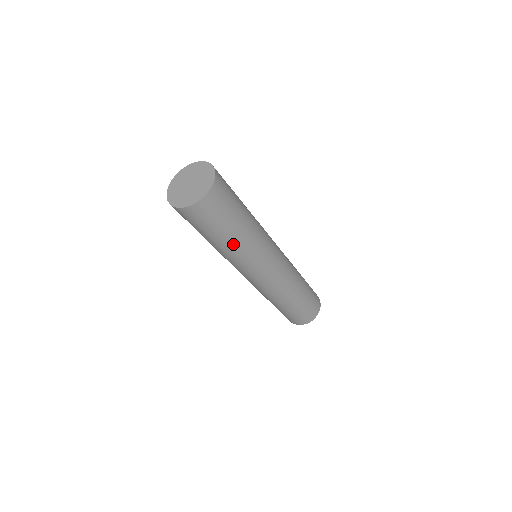
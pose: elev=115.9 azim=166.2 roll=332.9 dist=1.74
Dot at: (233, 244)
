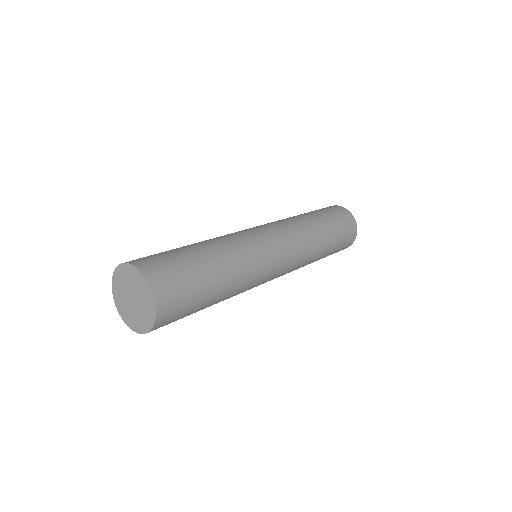
Dot at: (223, 298)
